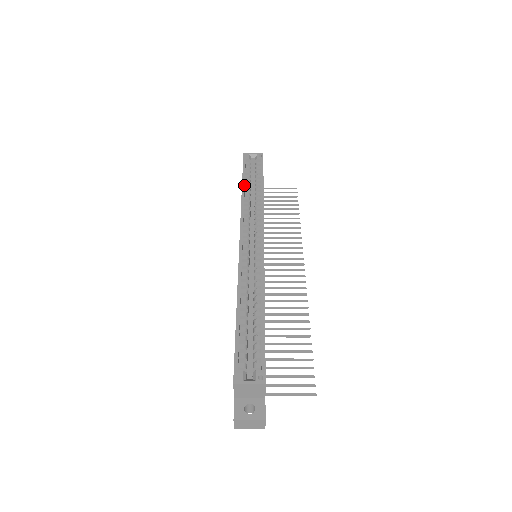
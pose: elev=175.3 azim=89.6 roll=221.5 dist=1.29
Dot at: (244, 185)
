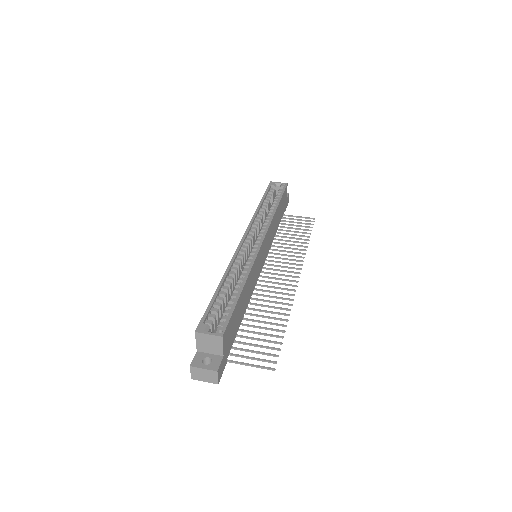
Dot at: (262, 202)
